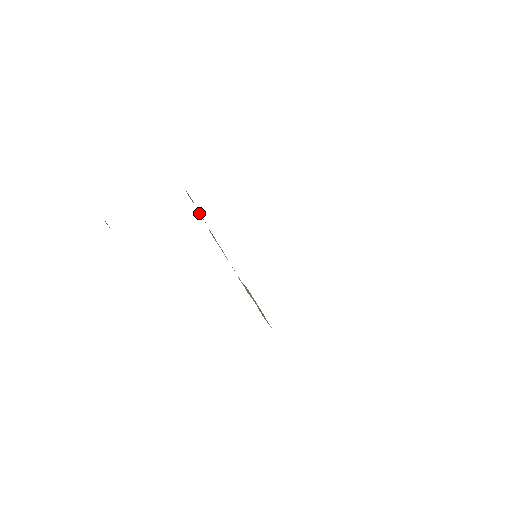
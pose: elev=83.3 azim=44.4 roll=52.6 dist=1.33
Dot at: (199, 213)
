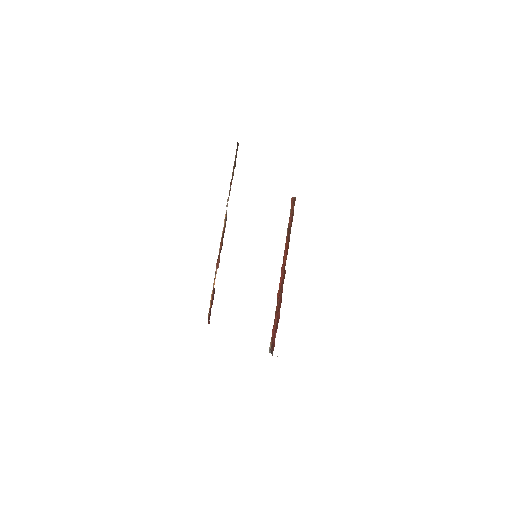
Dot at: occluded
